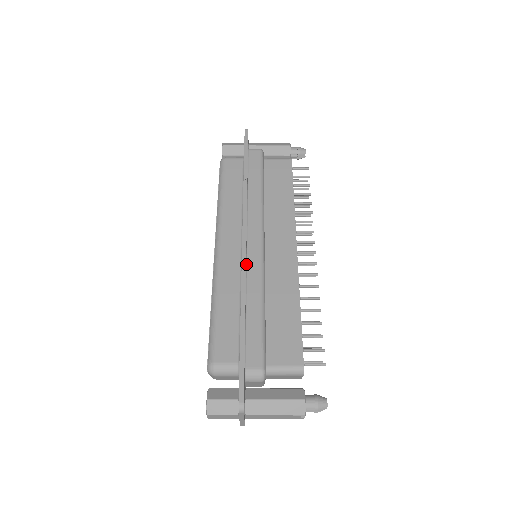
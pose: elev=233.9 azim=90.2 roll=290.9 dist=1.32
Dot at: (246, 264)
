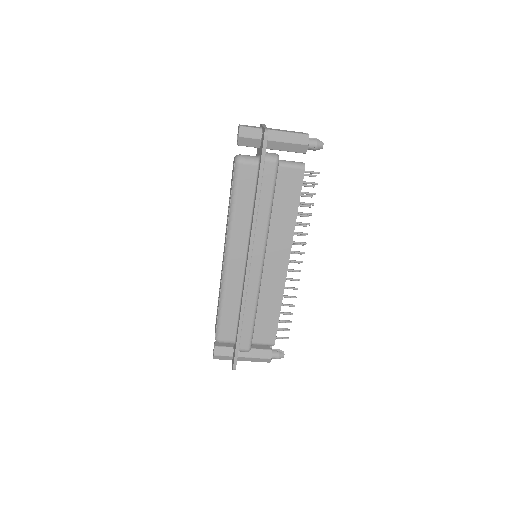
Dot at: (247, 282)
